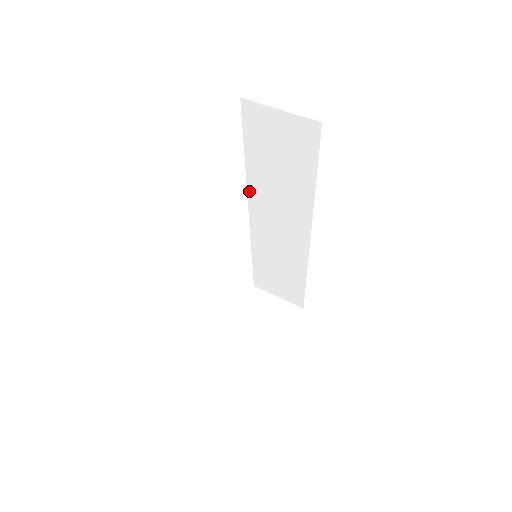
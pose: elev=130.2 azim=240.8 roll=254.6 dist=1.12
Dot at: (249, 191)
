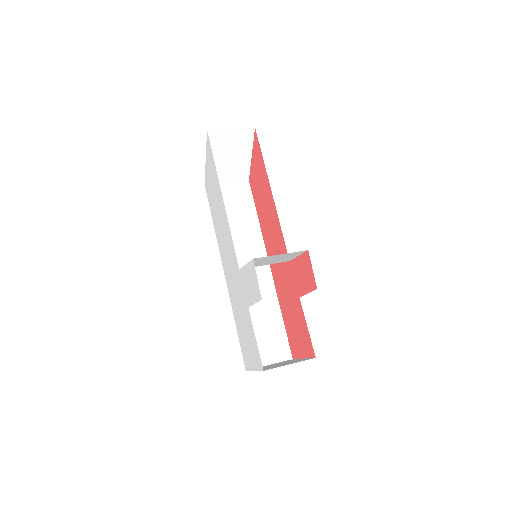
Dot at: occluded
